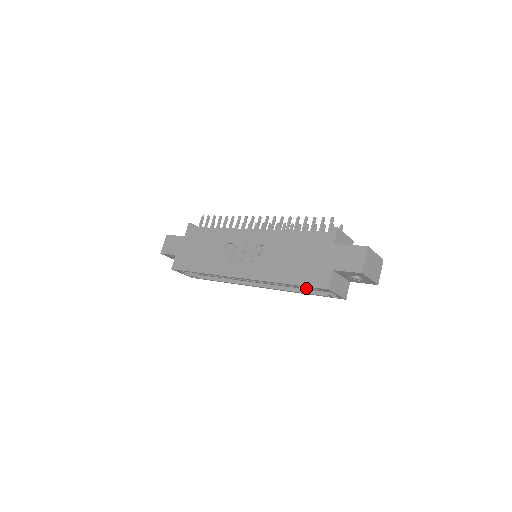
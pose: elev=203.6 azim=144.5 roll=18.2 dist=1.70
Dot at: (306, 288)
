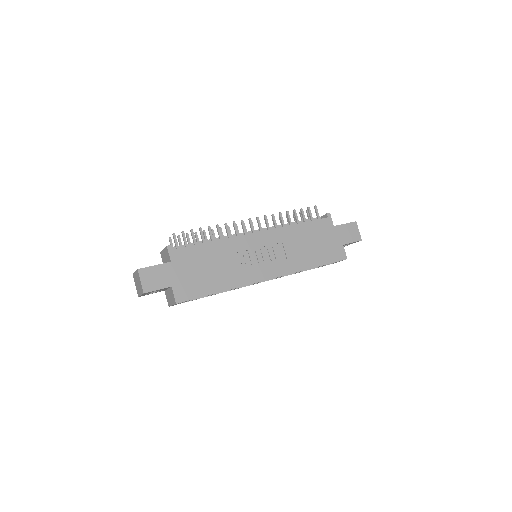
Dot at: occluded
